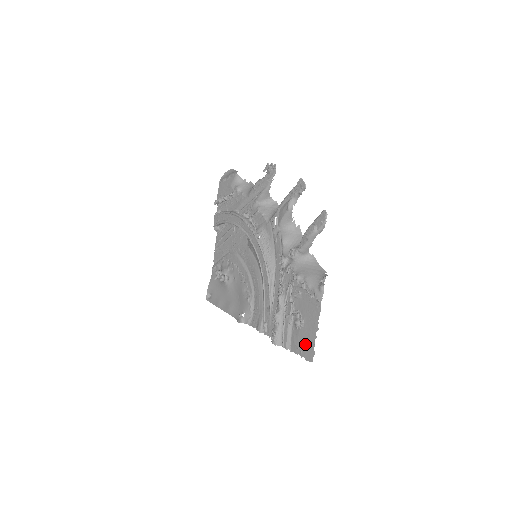
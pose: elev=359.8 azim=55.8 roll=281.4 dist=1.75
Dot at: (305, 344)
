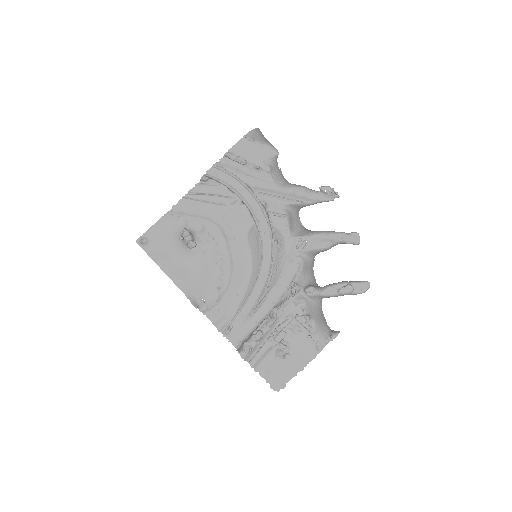
Dot at: (279, 374)
